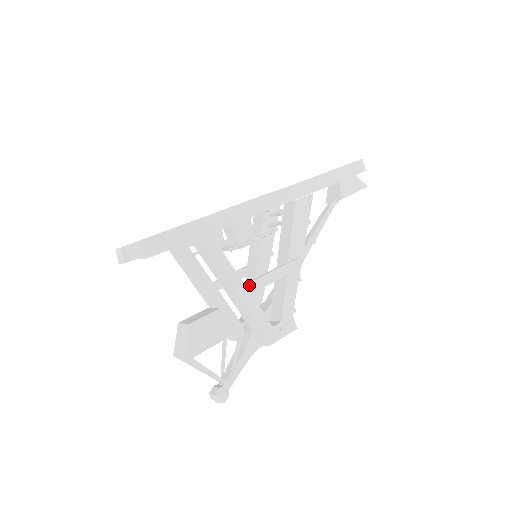
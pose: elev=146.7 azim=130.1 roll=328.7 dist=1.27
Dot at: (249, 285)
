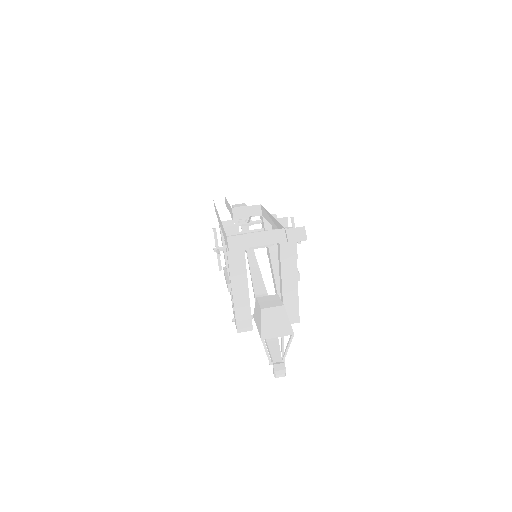
Dot at: occluded
